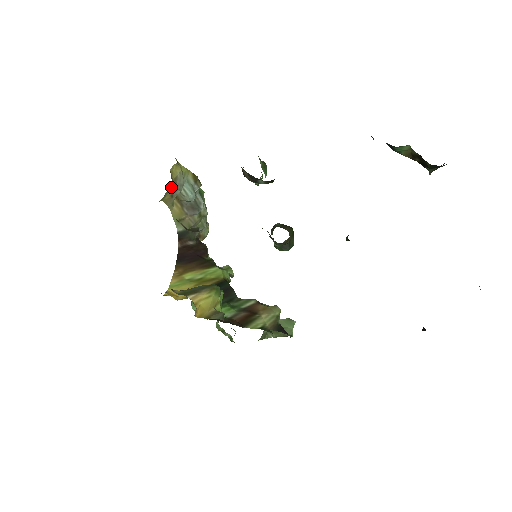
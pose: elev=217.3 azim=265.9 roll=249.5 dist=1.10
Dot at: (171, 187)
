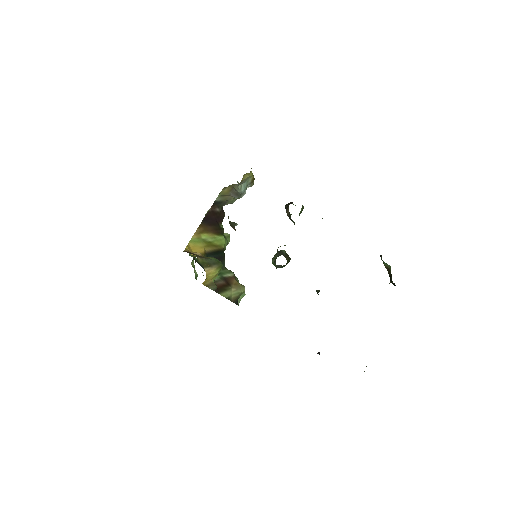
Dot at: occluded
